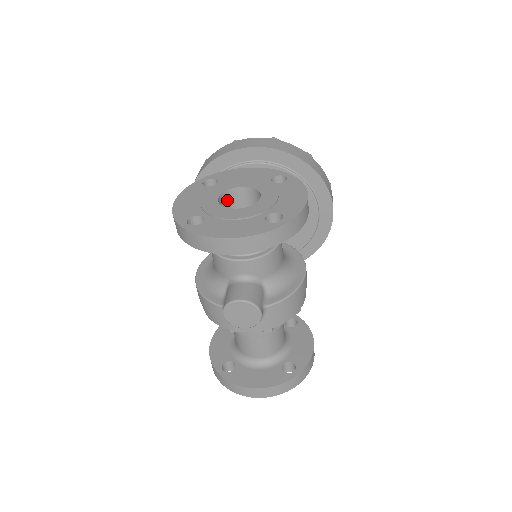
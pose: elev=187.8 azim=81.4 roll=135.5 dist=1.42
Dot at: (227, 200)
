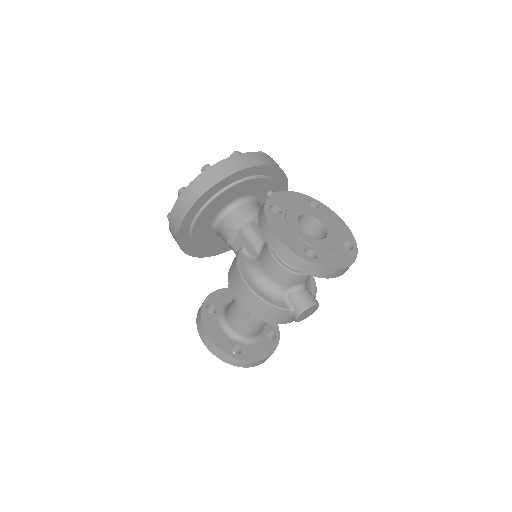
Dot at: occluded
